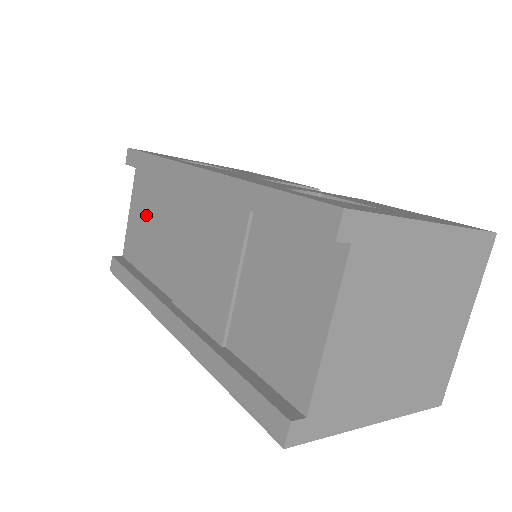
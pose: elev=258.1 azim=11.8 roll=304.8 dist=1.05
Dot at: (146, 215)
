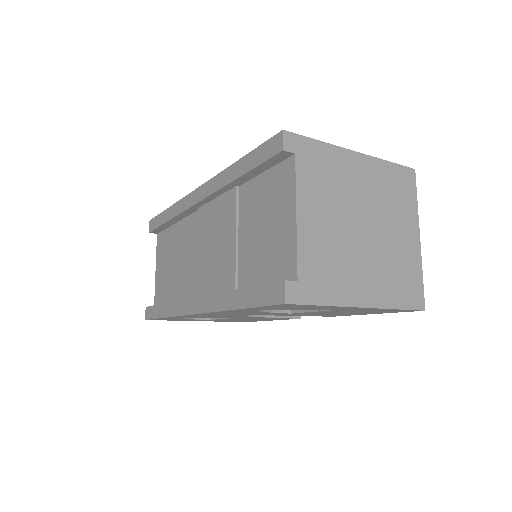
Dot at: (168, 259)
